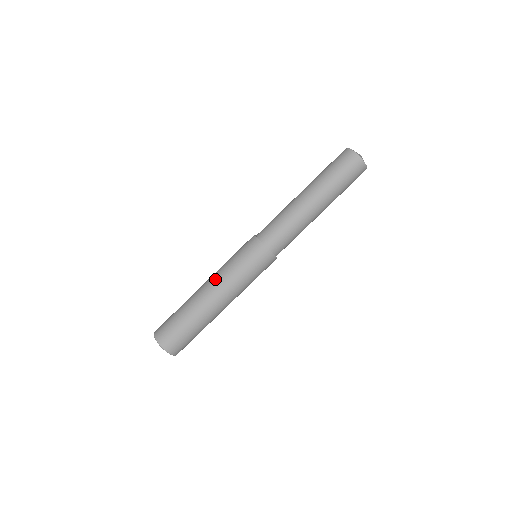
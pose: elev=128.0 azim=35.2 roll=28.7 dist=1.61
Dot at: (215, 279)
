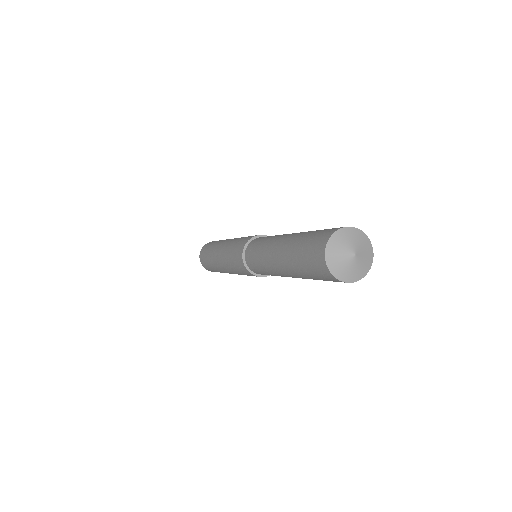
Dot at: (221, 258)
